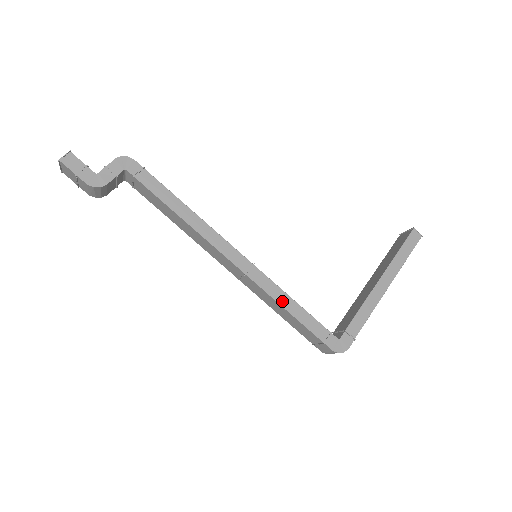
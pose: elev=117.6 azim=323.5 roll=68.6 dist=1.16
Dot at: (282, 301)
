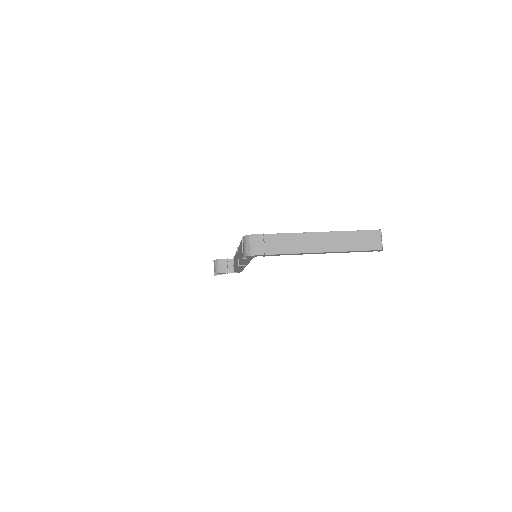
Dot at: occluded
